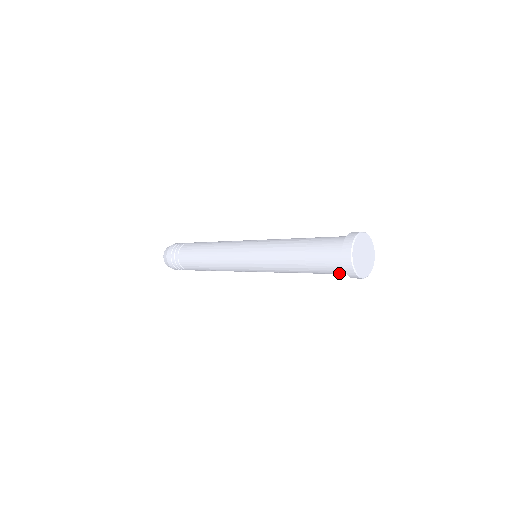
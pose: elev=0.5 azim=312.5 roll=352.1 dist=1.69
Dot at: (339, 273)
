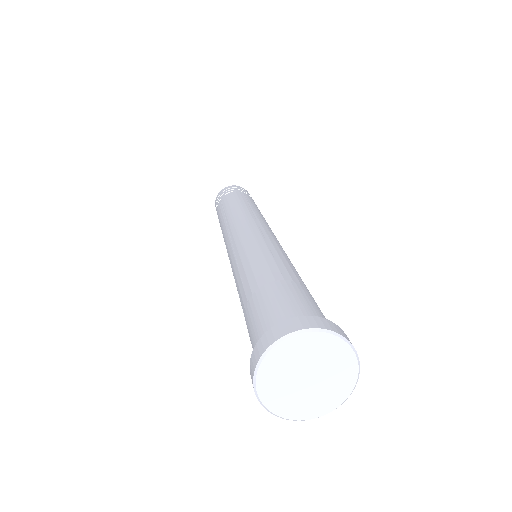
Dot at: occluded
